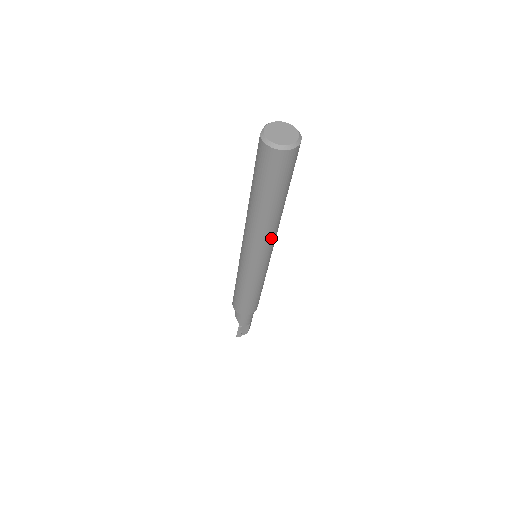
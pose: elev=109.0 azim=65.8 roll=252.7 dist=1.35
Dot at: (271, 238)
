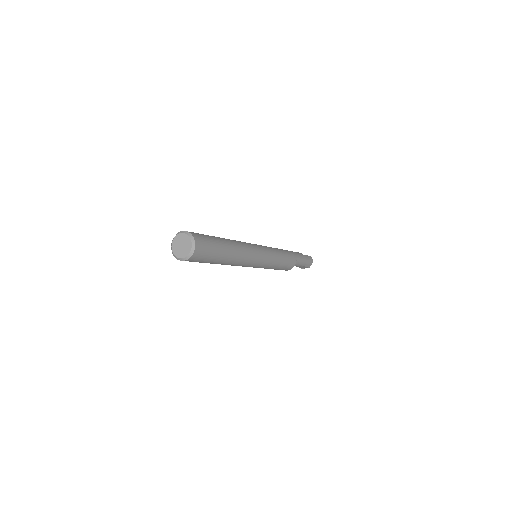
Dot at: (240, 265)
